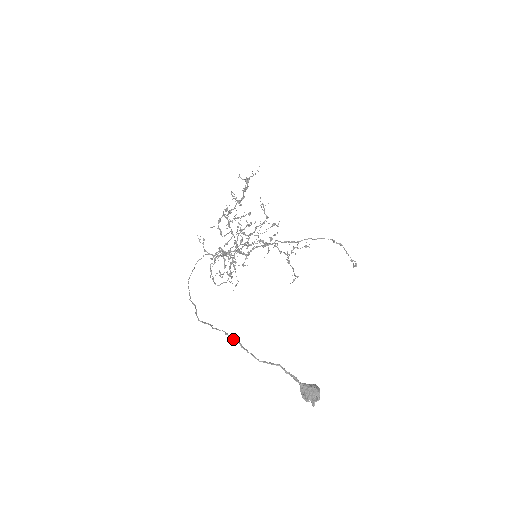
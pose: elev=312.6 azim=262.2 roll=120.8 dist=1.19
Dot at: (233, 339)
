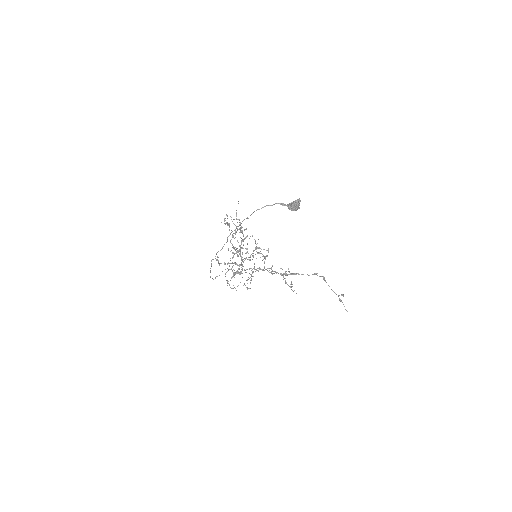
Dot at: (241, 223)
